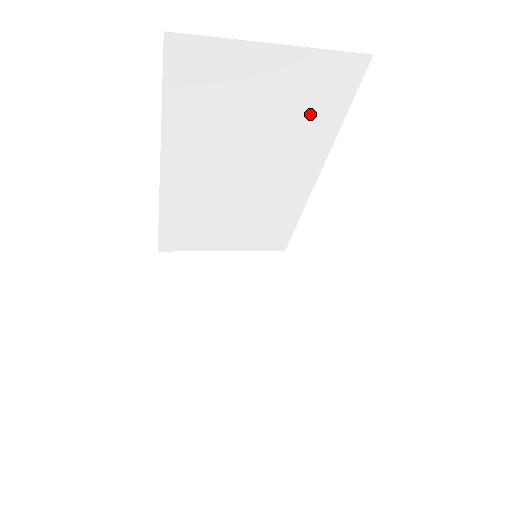
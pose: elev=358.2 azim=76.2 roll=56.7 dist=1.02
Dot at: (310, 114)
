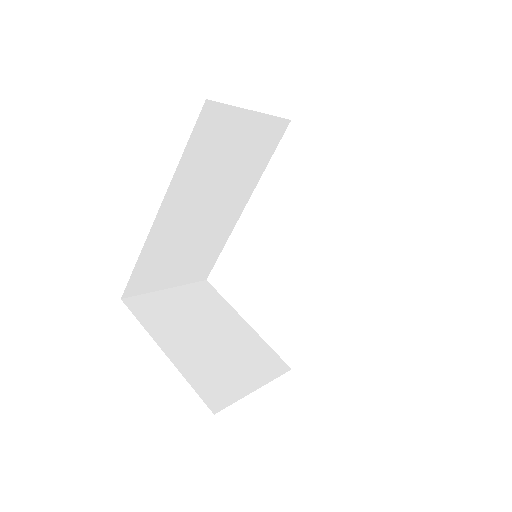
Dot at: (255, 159)
